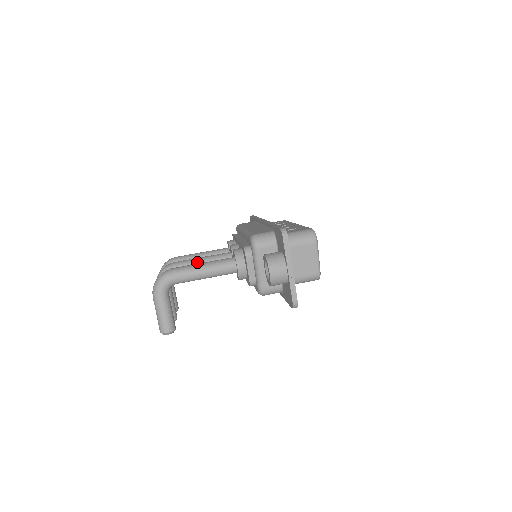
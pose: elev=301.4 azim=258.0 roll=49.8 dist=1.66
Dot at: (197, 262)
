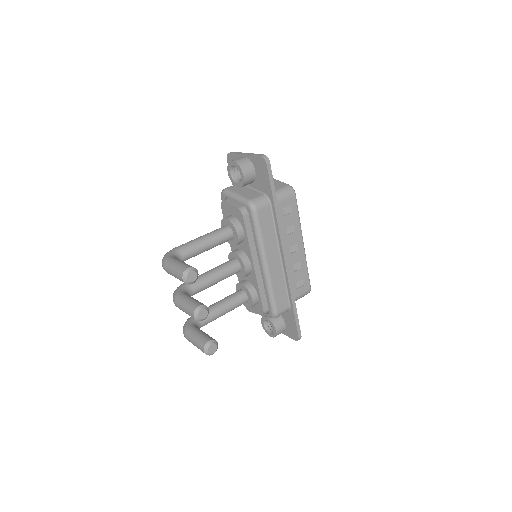
Dot at: (204, 273)
